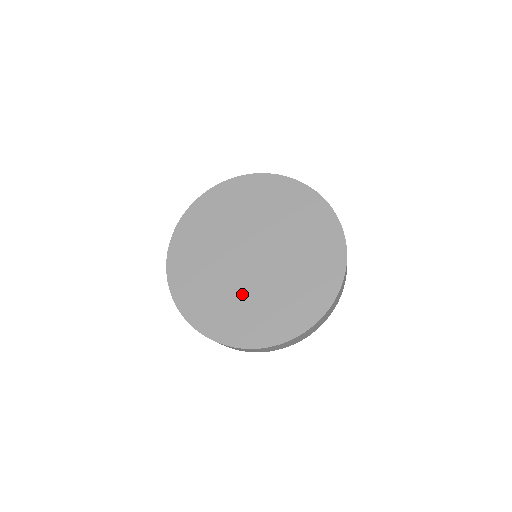
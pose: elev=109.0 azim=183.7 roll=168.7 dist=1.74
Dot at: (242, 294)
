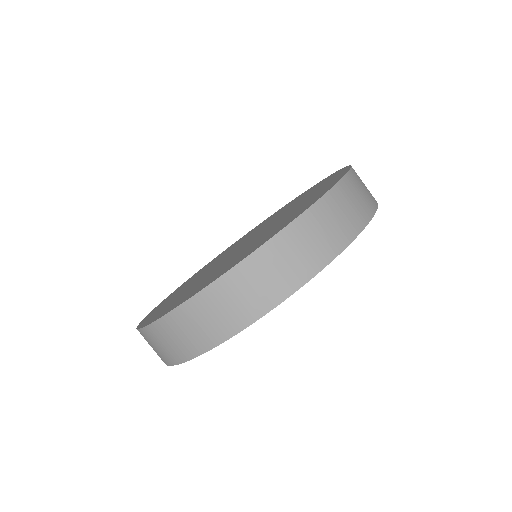
Dot at: occluded
